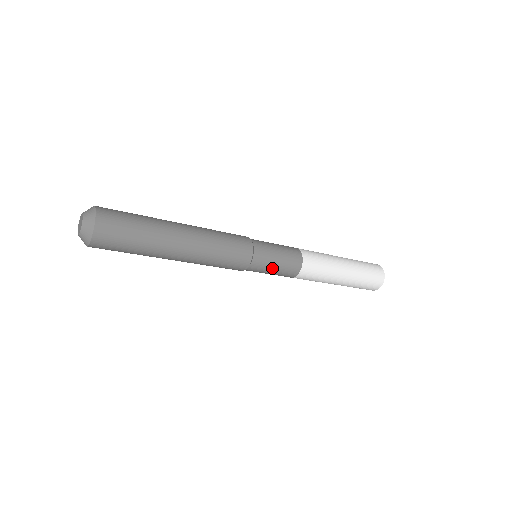
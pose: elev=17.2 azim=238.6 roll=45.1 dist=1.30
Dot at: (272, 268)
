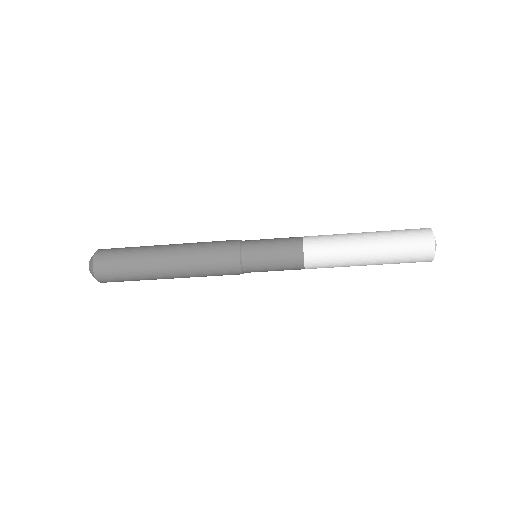
Dot at: (269, 263)
